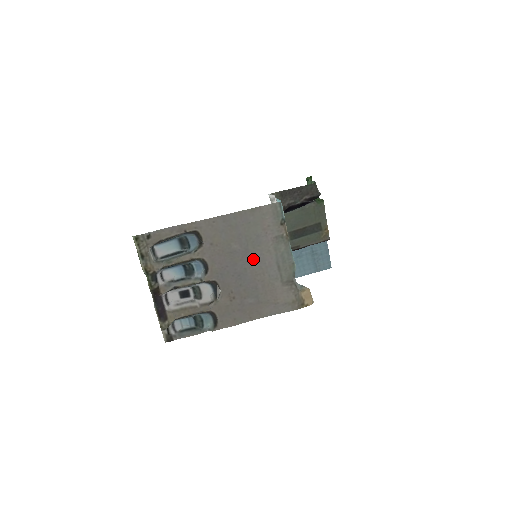
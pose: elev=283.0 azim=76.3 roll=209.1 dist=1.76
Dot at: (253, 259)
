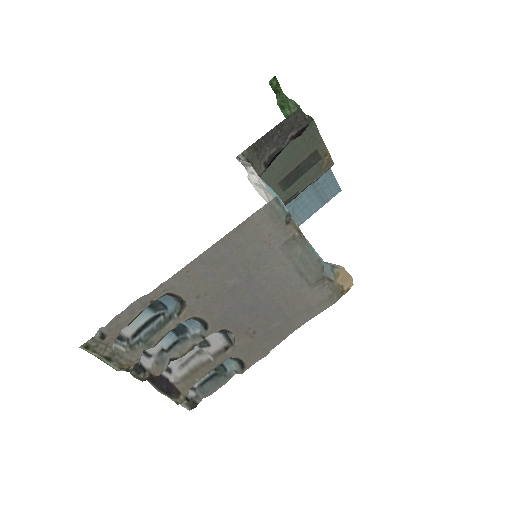
Dot at: (262, 282)
